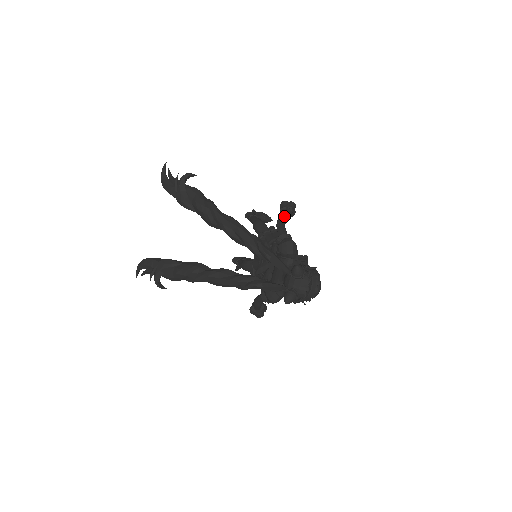
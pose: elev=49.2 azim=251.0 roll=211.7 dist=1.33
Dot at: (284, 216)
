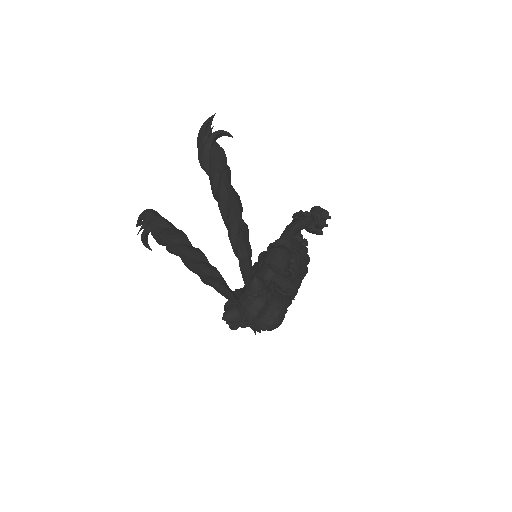
Dot at: (302, 221)
